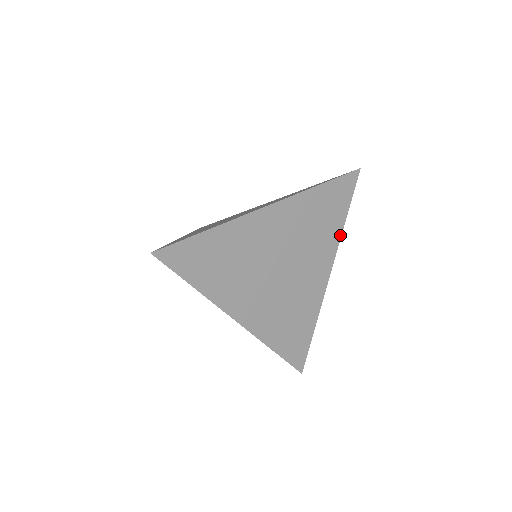
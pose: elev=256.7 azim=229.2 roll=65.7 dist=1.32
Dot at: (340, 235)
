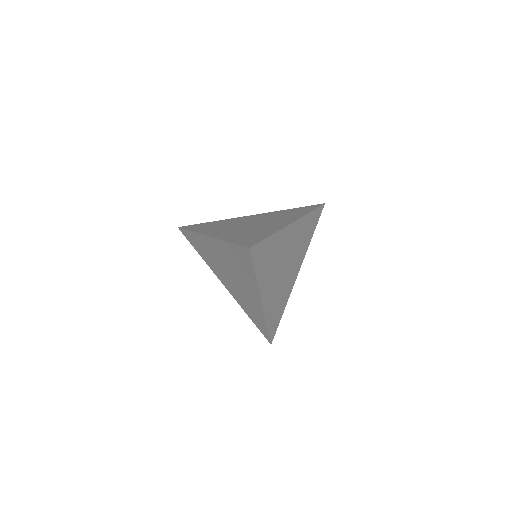
Dot at: (308, 246)
